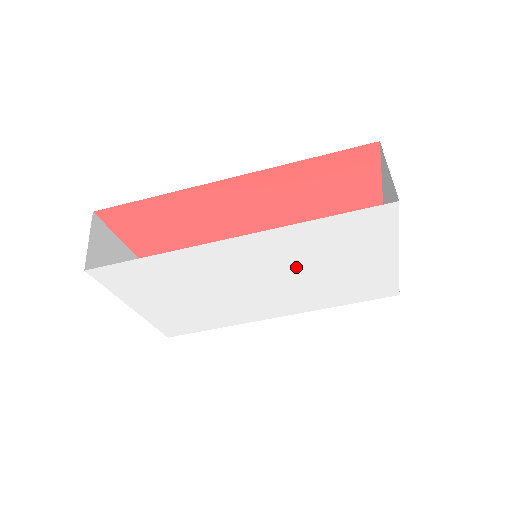
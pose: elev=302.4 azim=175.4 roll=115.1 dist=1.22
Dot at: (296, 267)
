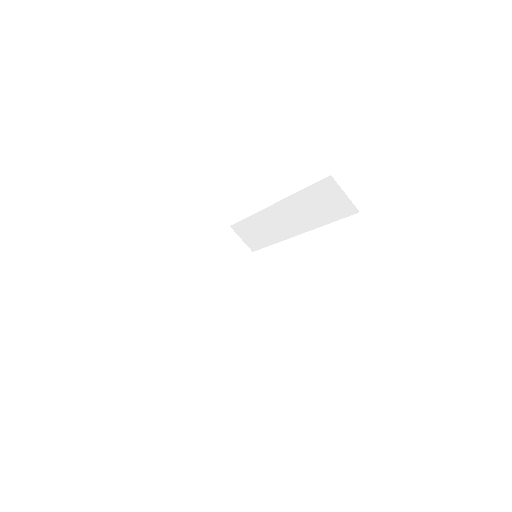
Dot at: occluded
